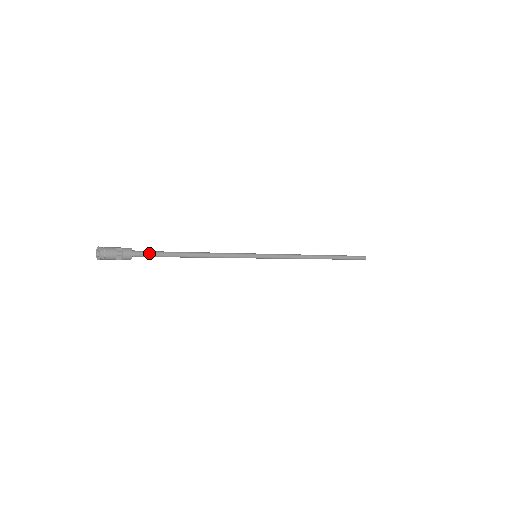
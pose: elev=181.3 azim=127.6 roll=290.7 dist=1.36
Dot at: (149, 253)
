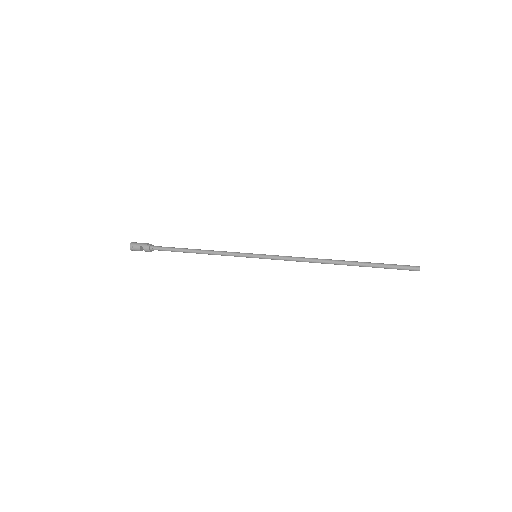
Dot at: (162, 250)
